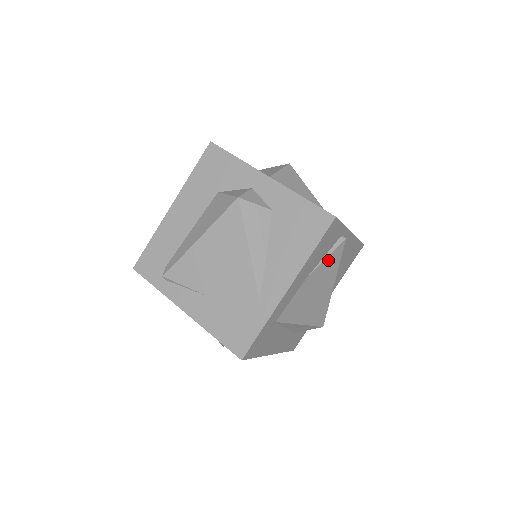
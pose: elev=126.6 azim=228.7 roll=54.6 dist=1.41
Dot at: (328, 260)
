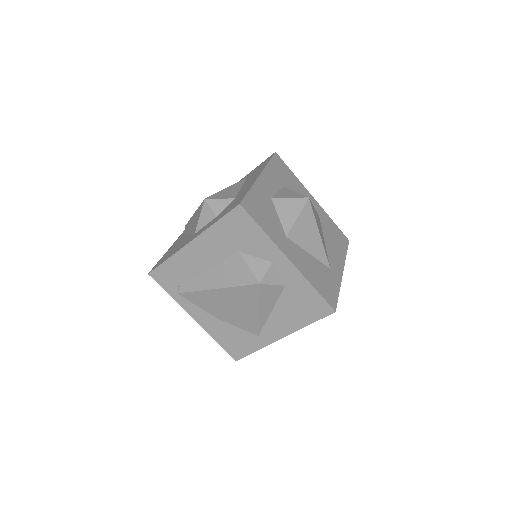
Dot at: occluded
